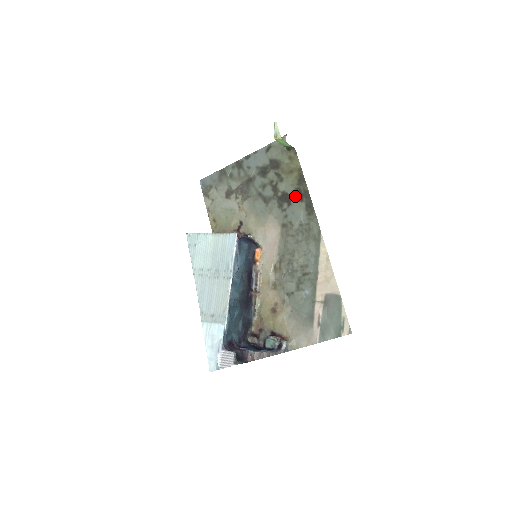
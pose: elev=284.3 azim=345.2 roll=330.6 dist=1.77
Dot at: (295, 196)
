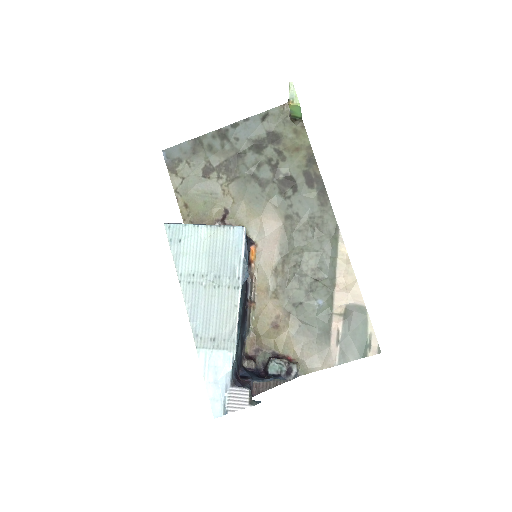
Dot at: (303, 181)
